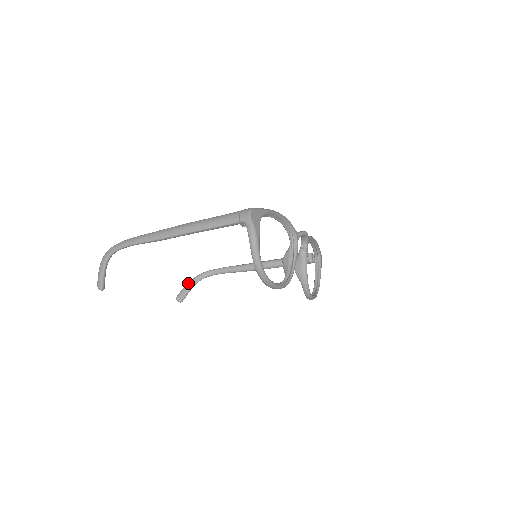
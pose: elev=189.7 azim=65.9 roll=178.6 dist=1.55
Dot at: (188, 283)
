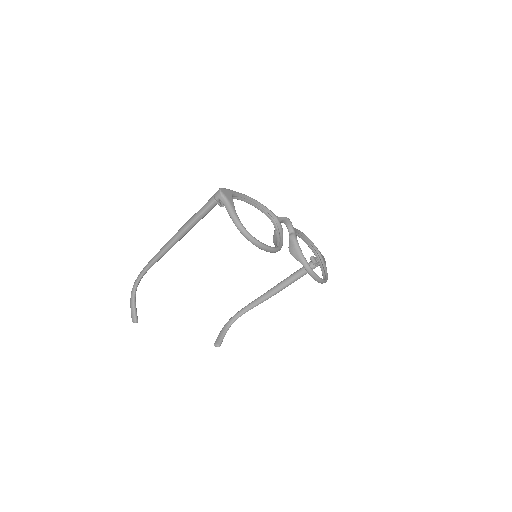
Dot at: (221, 330)
